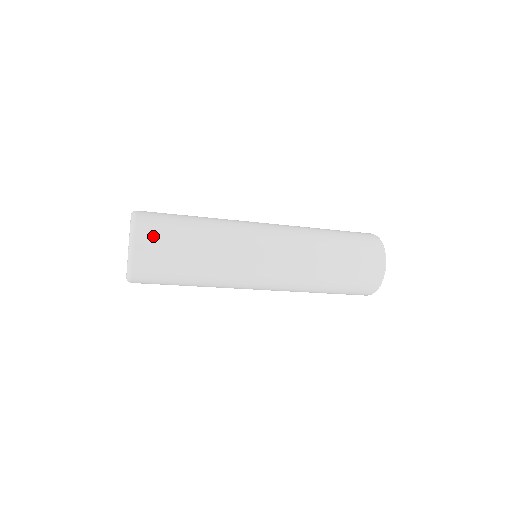
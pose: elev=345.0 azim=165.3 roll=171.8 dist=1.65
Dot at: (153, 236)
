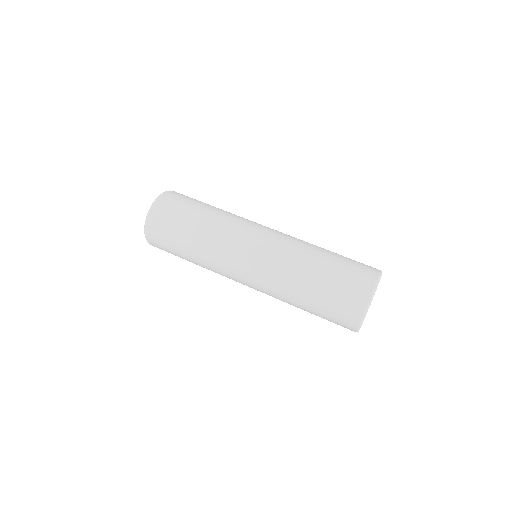
Dot at: (165, 211)
